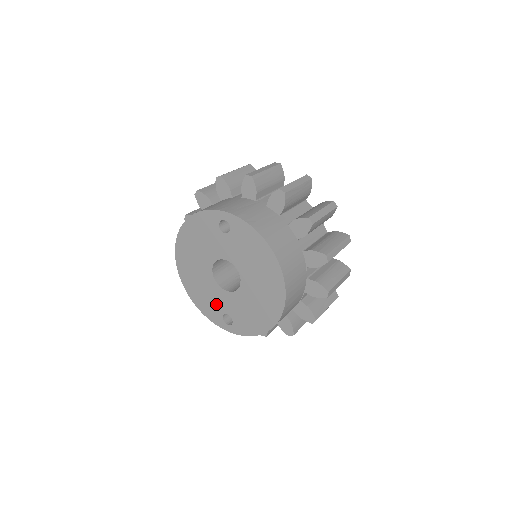
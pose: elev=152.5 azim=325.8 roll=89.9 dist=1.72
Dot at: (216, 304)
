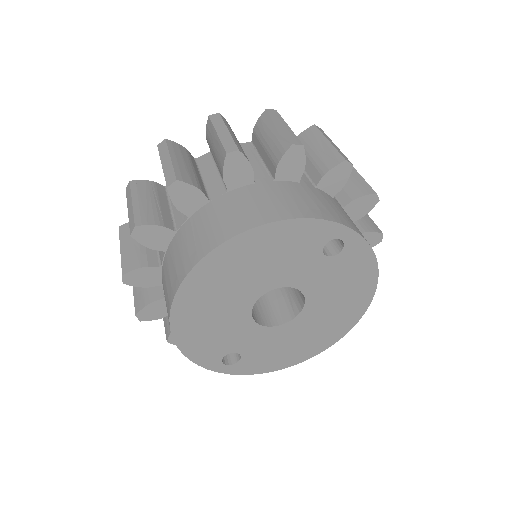
Dot at: (226, 341)
